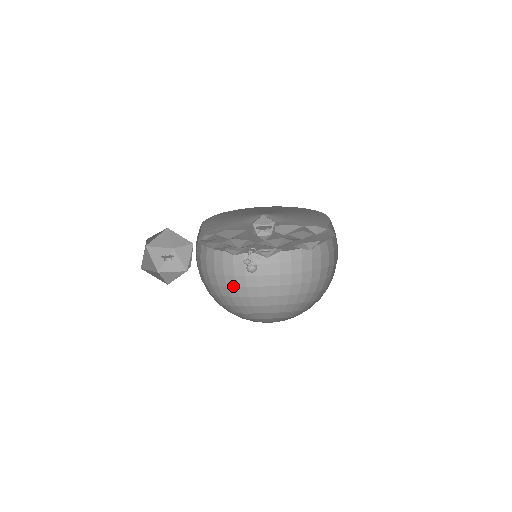
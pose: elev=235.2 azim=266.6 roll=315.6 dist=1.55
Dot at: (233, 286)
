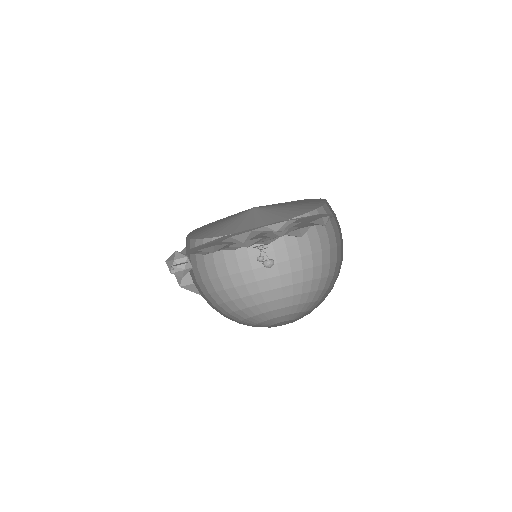
Dot at: (276, 276)
